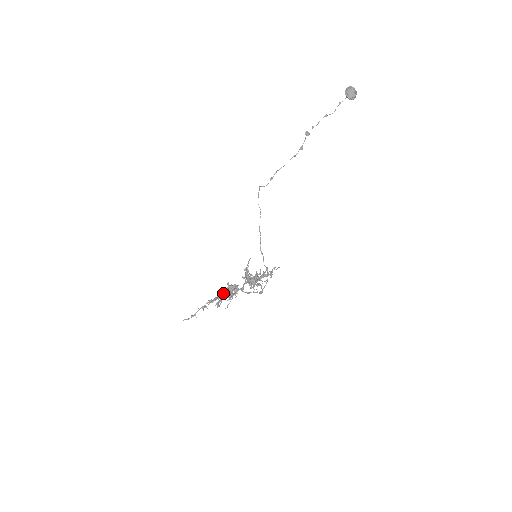
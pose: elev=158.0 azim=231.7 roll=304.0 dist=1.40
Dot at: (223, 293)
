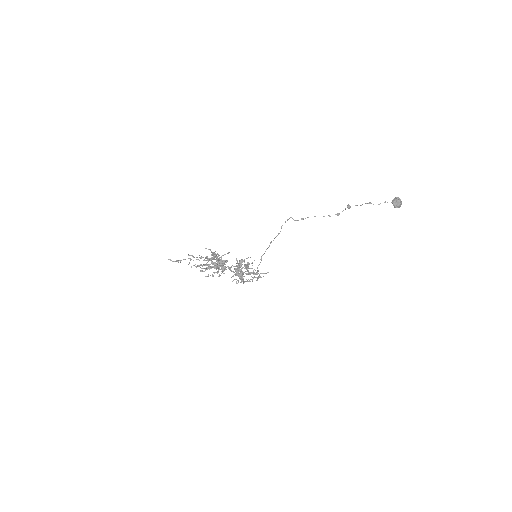
Dot at: occluded
